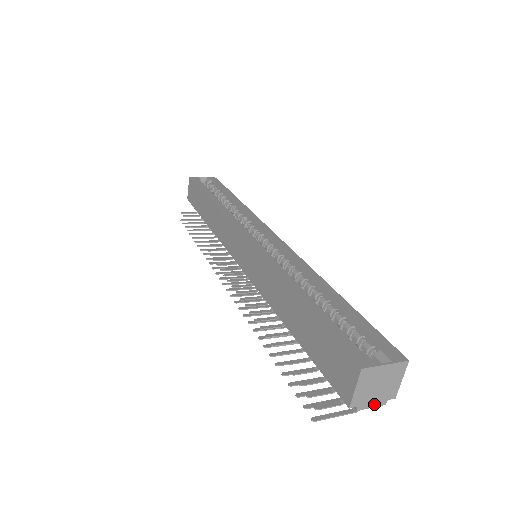
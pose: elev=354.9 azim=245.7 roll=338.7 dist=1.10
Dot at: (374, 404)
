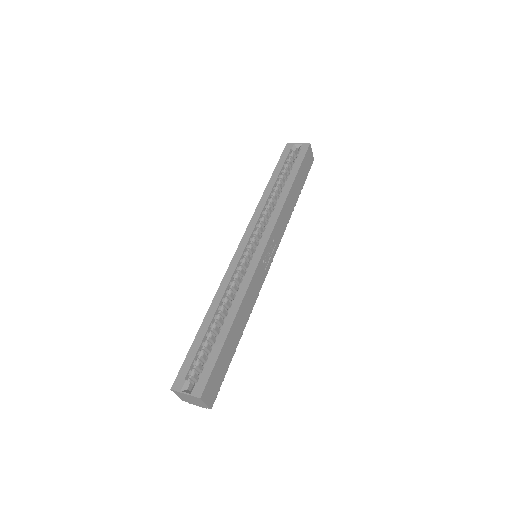
Dot at: (198, 405)
